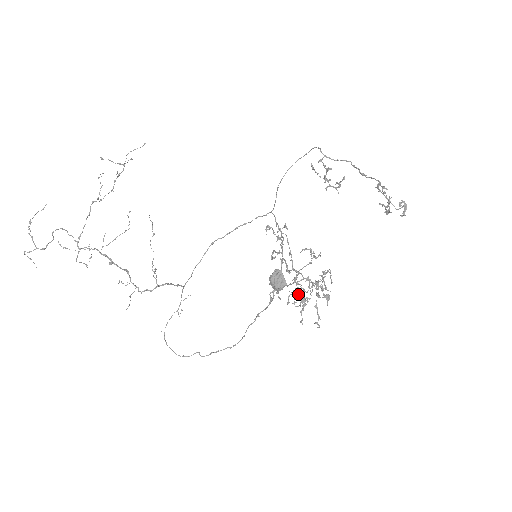
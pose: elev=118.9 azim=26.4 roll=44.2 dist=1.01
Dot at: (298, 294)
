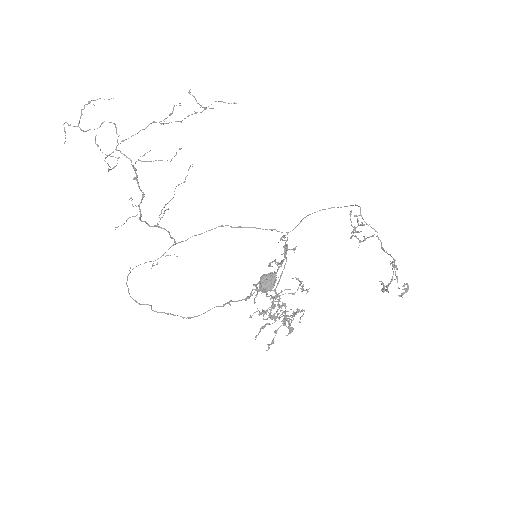
Dot at: (273, 308)
